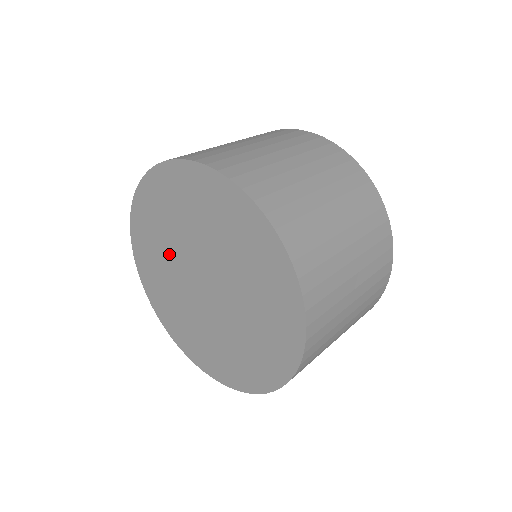
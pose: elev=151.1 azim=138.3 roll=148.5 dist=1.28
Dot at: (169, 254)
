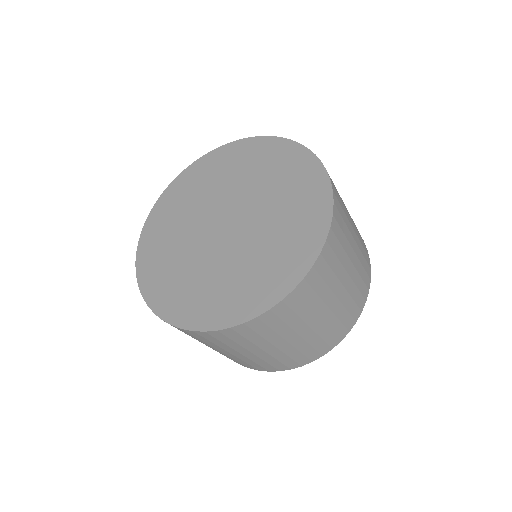
Dot at: (195, 210)
